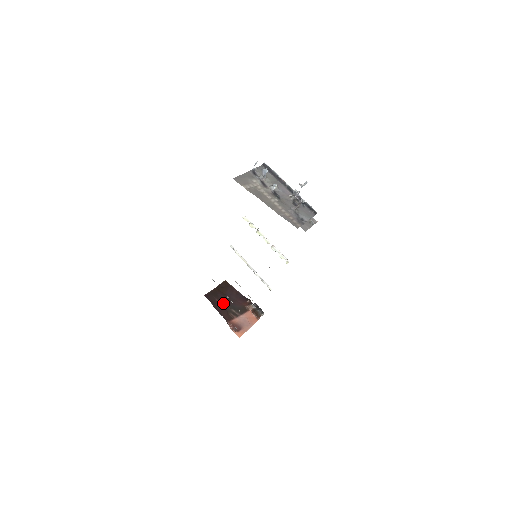
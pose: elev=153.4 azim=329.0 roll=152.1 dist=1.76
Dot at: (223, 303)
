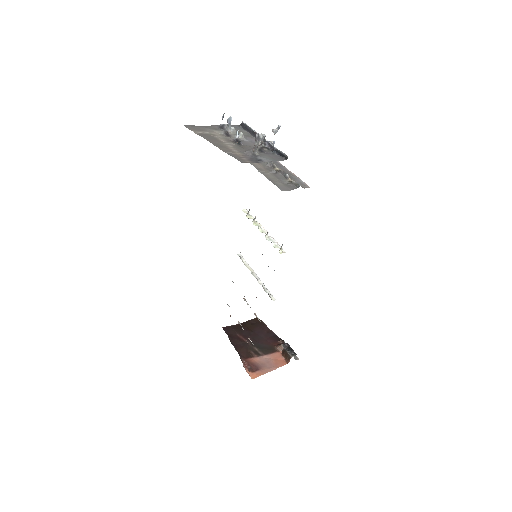
Dot at: (245, 339)
